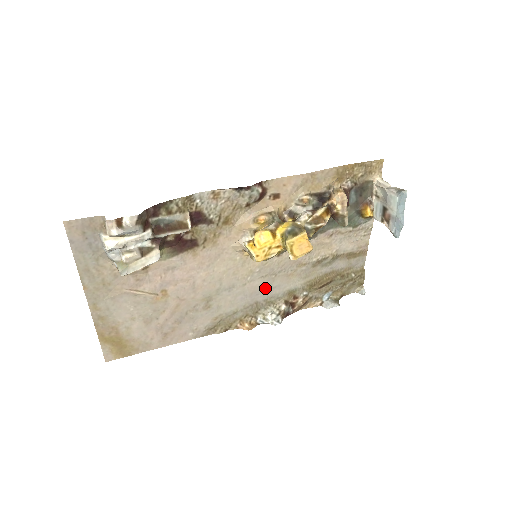
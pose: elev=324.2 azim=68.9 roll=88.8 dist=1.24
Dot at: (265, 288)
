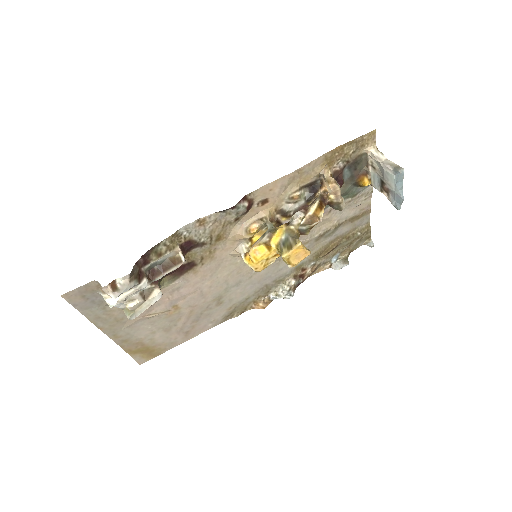
Dot at: (272, 273)
